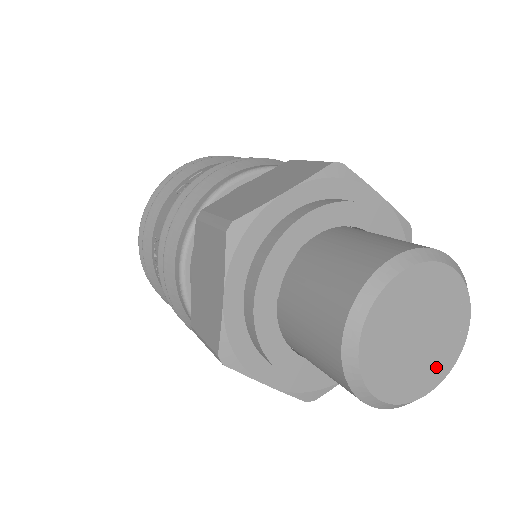
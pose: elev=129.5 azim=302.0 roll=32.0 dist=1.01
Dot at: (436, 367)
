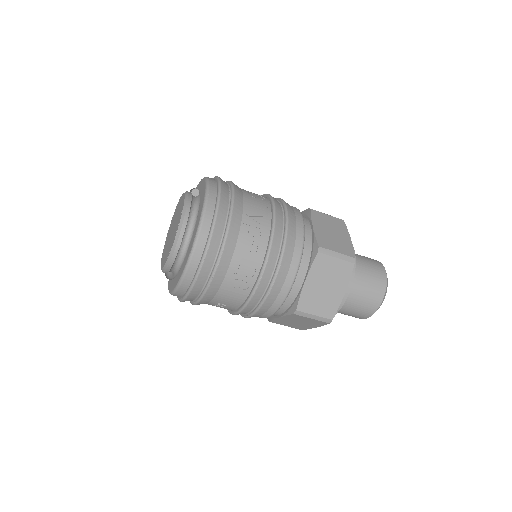
Dot at: occluded
